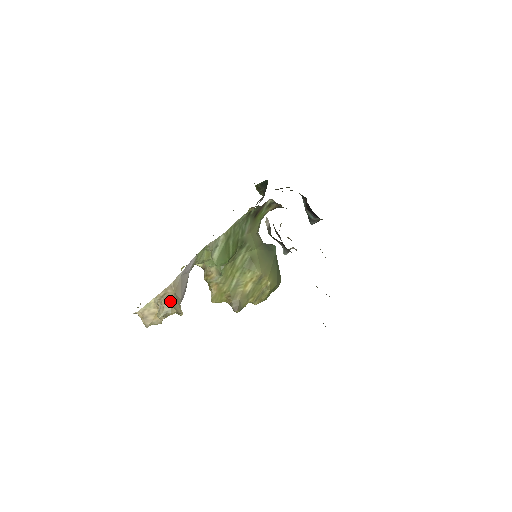
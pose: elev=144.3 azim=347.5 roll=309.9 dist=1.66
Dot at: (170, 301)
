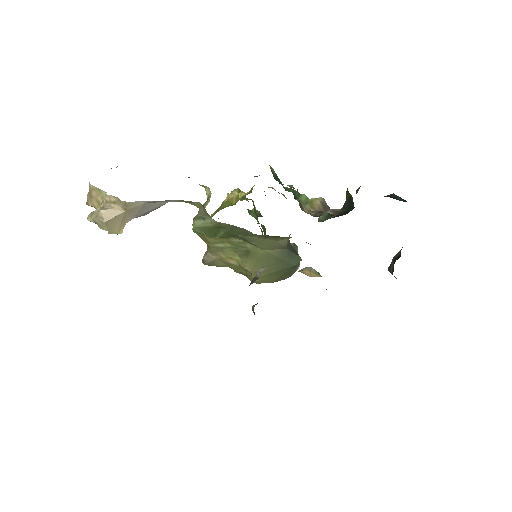
Dot at: (108, 217)
